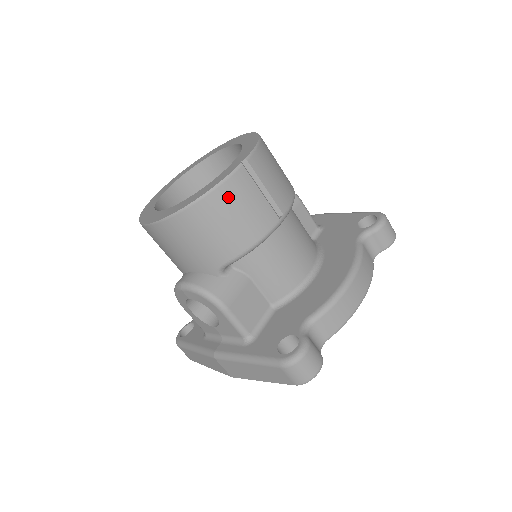
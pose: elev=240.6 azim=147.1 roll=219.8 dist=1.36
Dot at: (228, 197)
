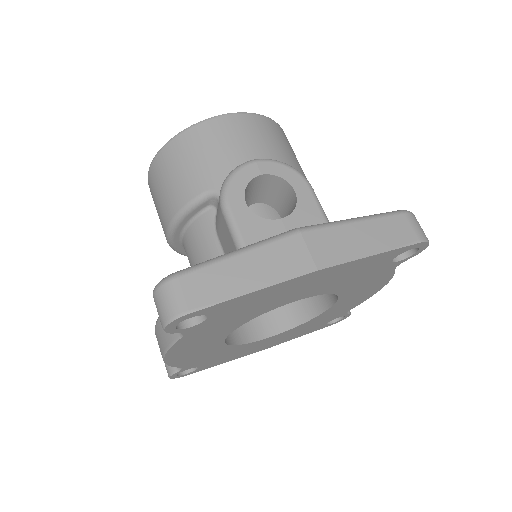
Dot at: occluded
